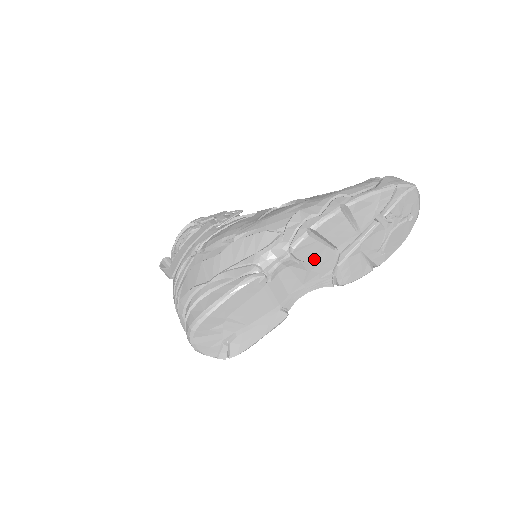
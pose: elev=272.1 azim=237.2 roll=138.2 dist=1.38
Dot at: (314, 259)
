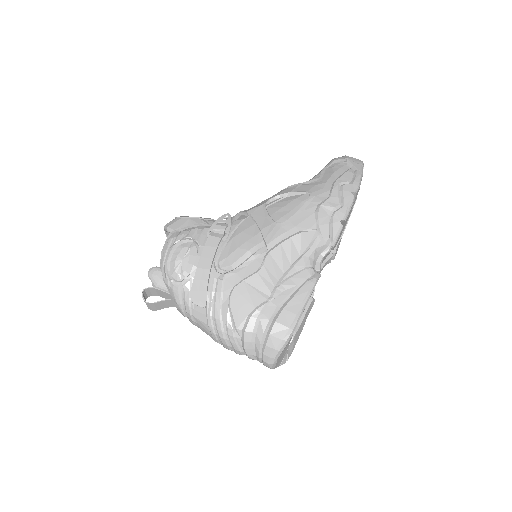
Dot at: (335, 245)
